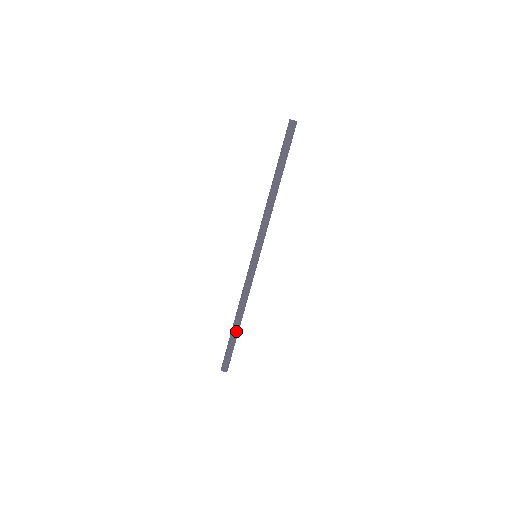
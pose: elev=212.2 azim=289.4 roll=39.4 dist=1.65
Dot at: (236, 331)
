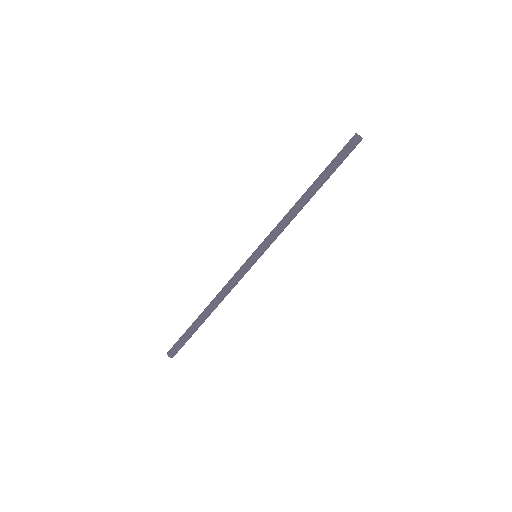
Dot at: (200, 322)
